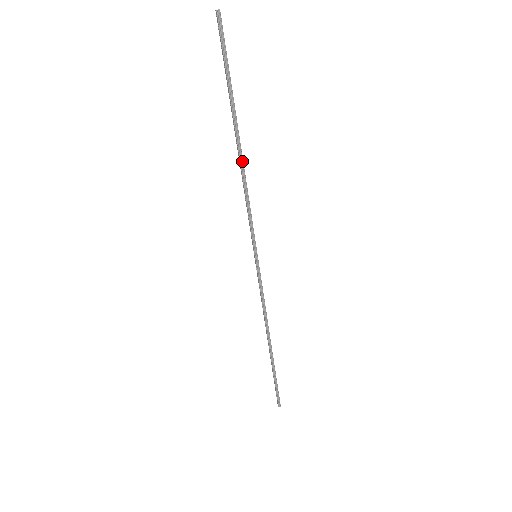
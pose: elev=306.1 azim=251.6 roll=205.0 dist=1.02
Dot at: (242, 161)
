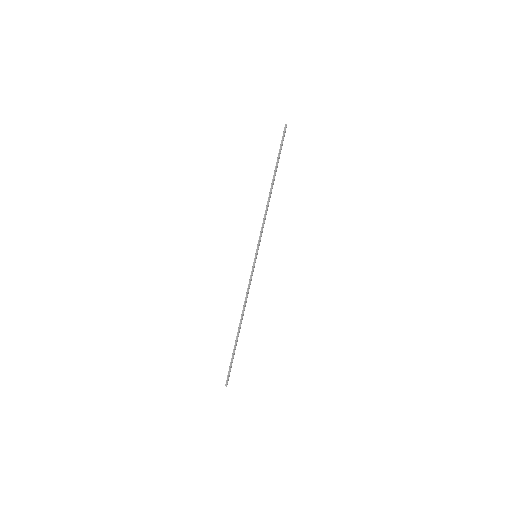
Dot at: (270, 196)
